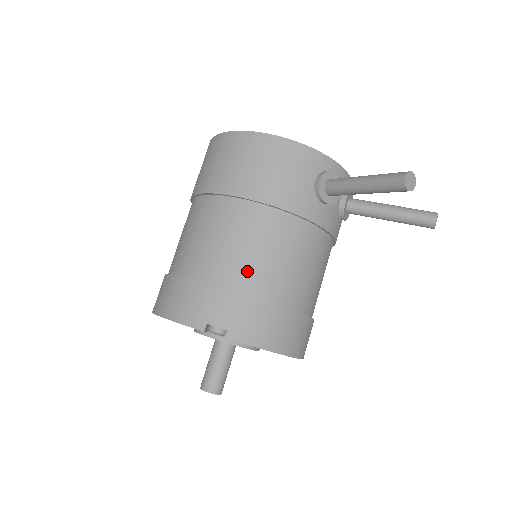
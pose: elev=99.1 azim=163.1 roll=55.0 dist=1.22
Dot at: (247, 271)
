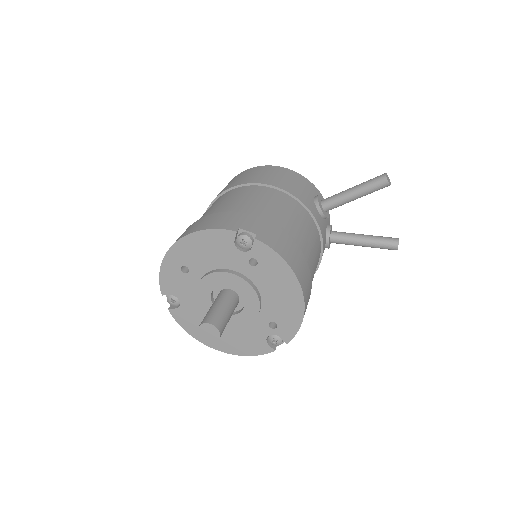
Dot at: (271, 214)
